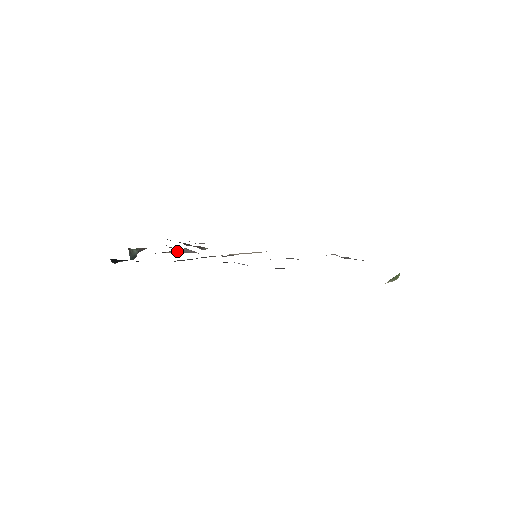
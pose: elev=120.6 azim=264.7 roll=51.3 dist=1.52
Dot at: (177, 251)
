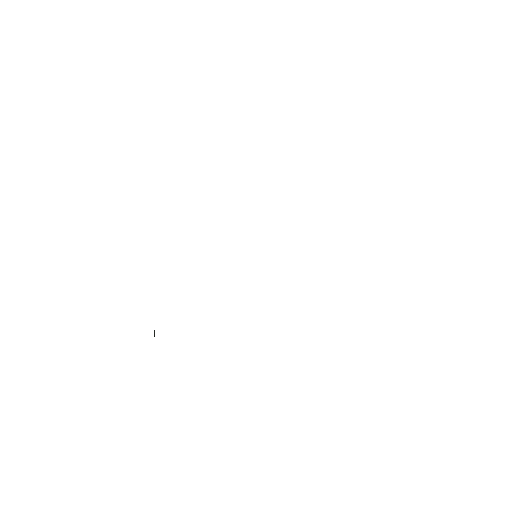
Dot at: occluded
